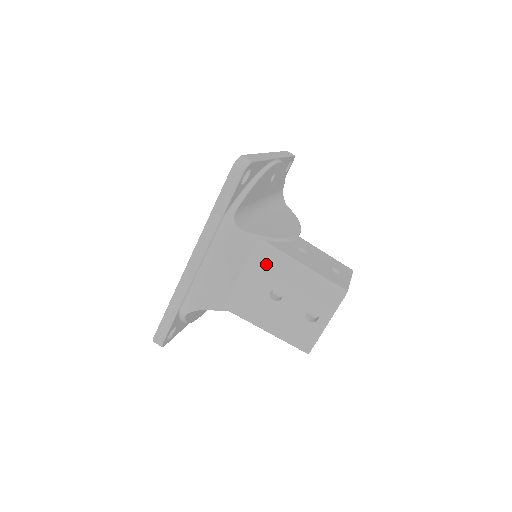
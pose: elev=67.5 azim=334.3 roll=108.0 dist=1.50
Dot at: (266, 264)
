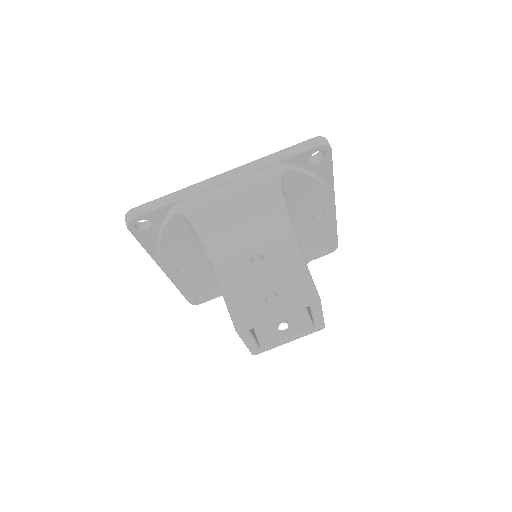
Dot at: (272, 230)
